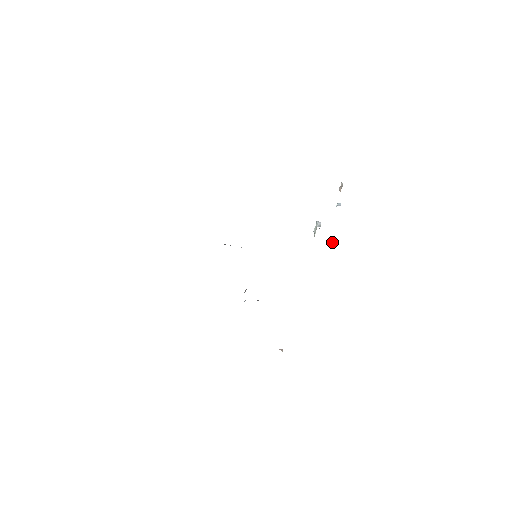
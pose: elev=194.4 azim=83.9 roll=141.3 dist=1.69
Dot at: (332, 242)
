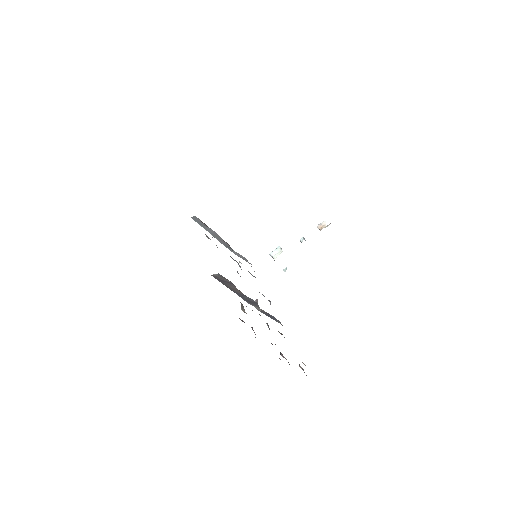
Dot at: (285, 271)
